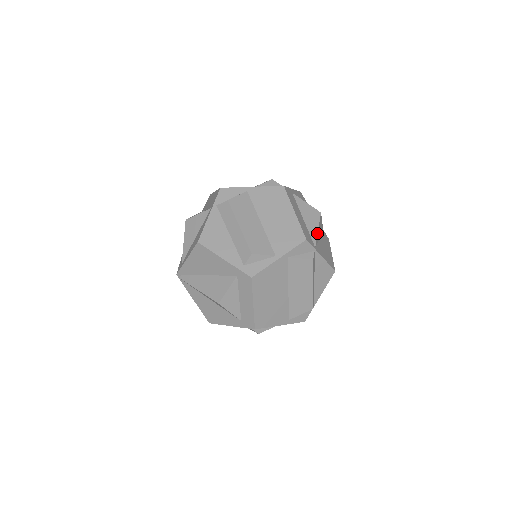
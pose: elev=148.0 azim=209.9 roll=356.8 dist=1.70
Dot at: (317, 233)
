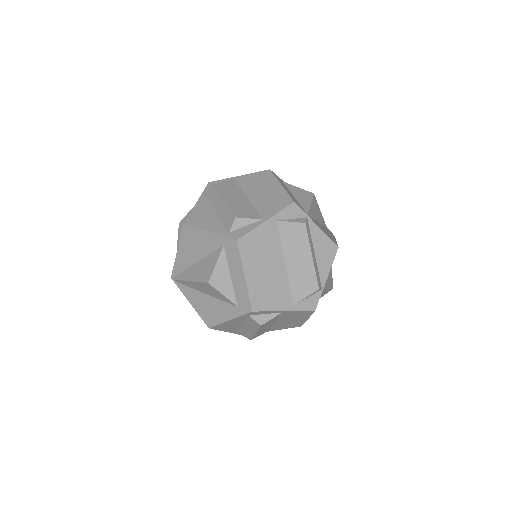
Dot at: (310, 206)
